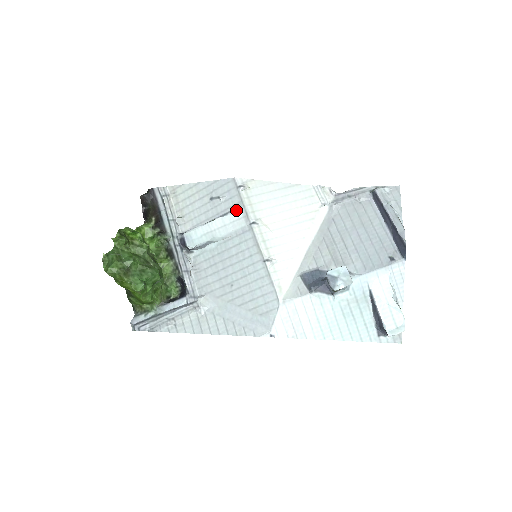
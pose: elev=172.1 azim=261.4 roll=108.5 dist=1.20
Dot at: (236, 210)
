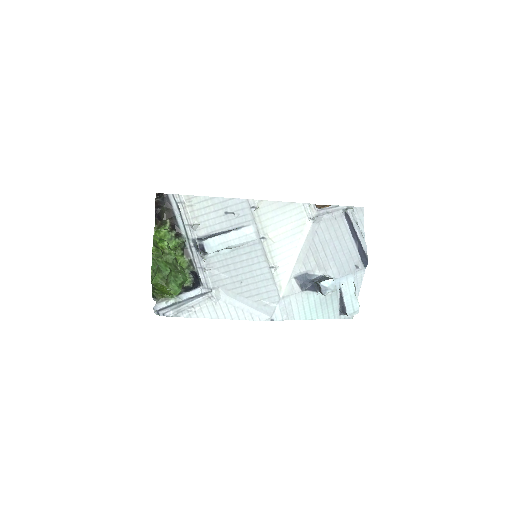
Dot at: (248, 226)
